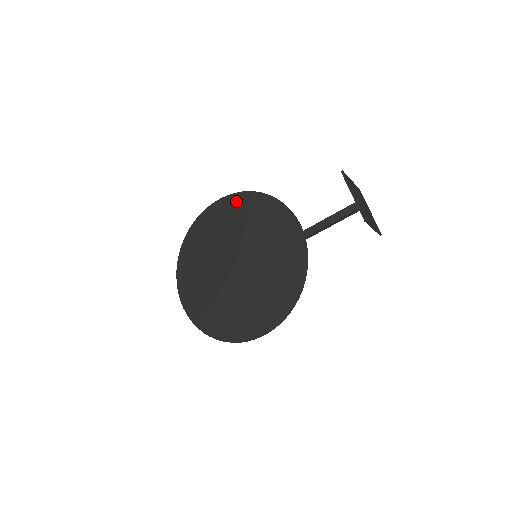
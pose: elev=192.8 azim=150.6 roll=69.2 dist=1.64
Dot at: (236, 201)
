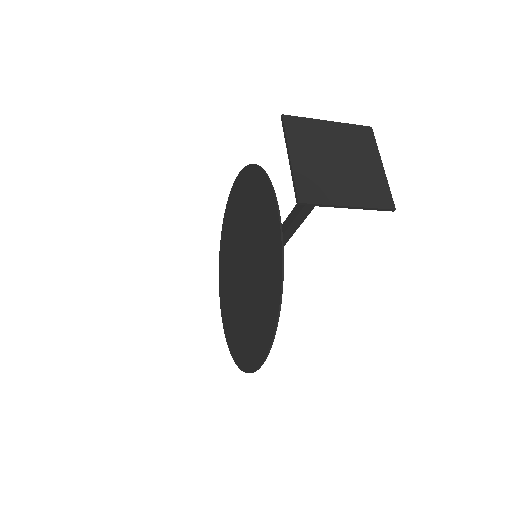
Dot at: (242, 180)
